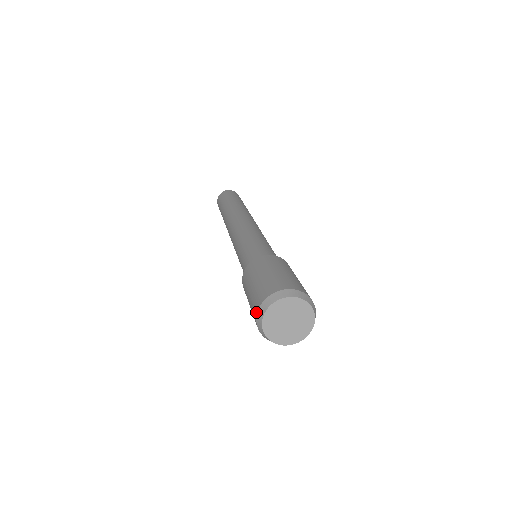
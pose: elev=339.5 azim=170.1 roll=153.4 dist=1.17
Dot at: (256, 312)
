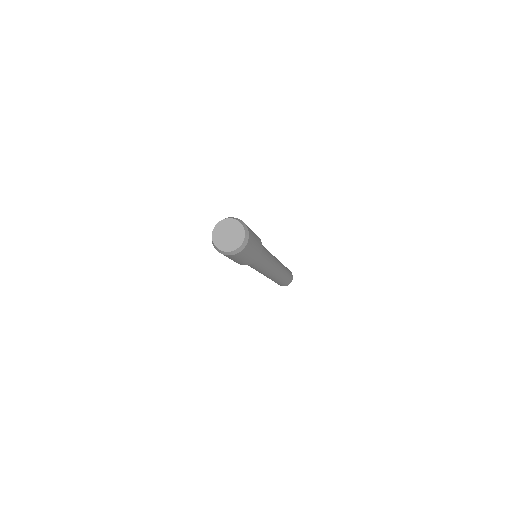
Dot at: occluded
